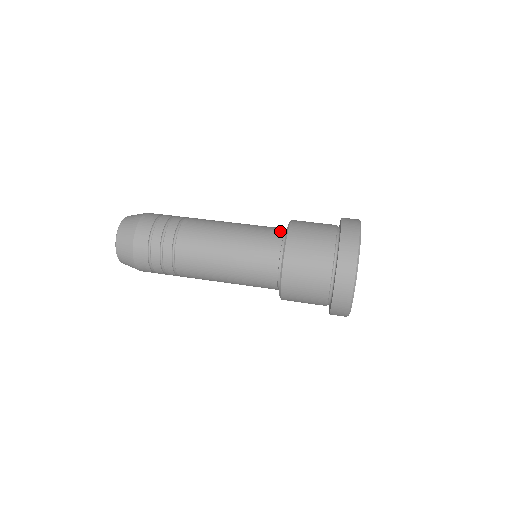
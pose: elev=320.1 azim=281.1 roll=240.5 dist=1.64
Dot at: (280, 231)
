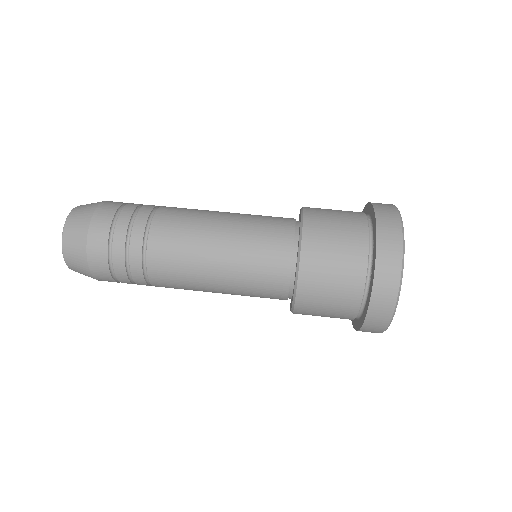
Dot at: (290, 218)
